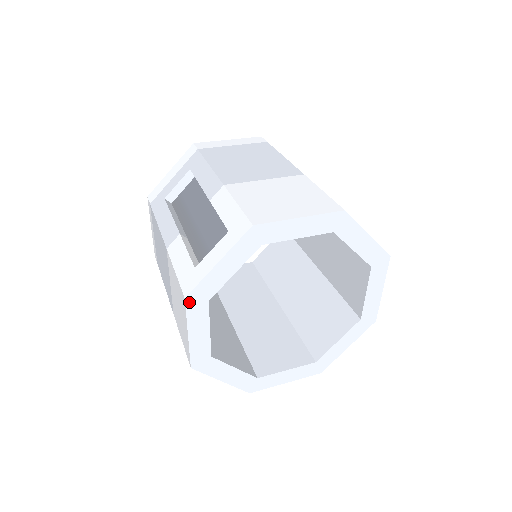
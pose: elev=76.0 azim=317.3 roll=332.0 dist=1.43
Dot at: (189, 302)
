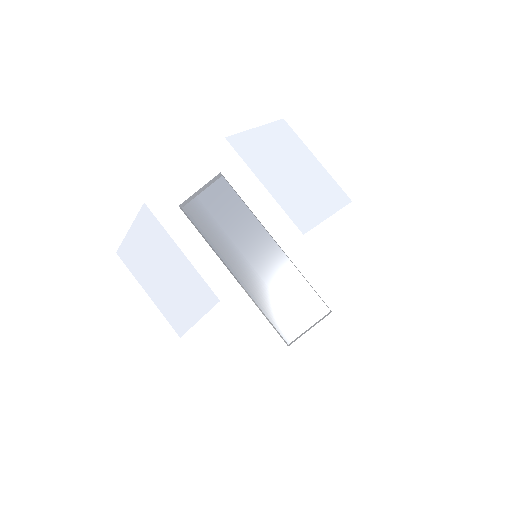
Dot at: (283, 382)
